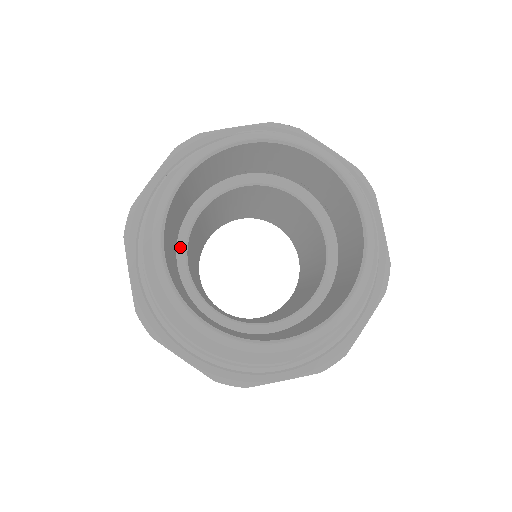
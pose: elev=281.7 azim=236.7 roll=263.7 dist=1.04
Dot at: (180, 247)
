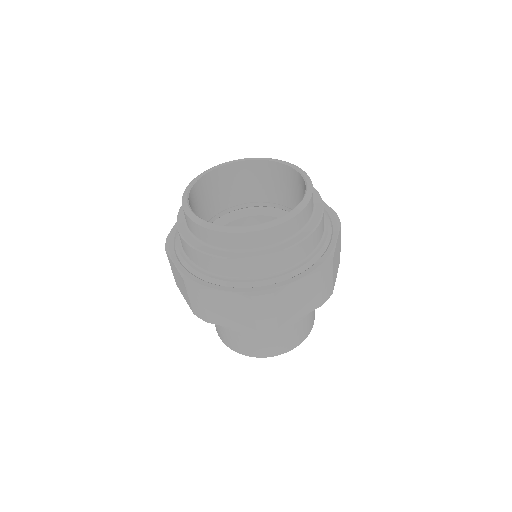
Dot at: occluded
